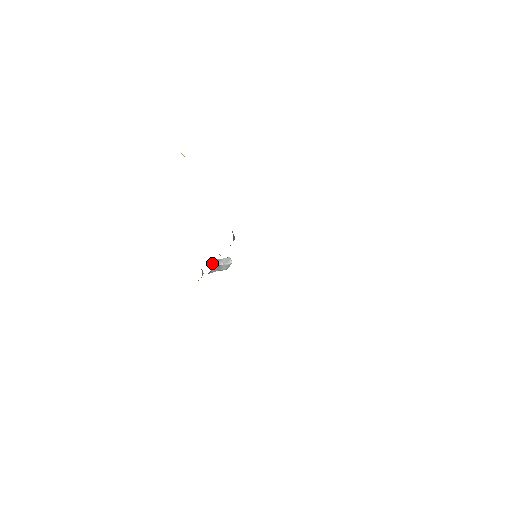
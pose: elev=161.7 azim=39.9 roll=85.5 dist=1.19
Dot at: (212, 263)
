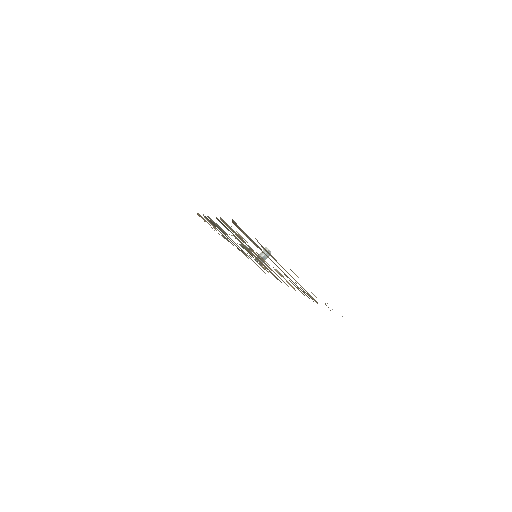
Dot at: (256, 261)
